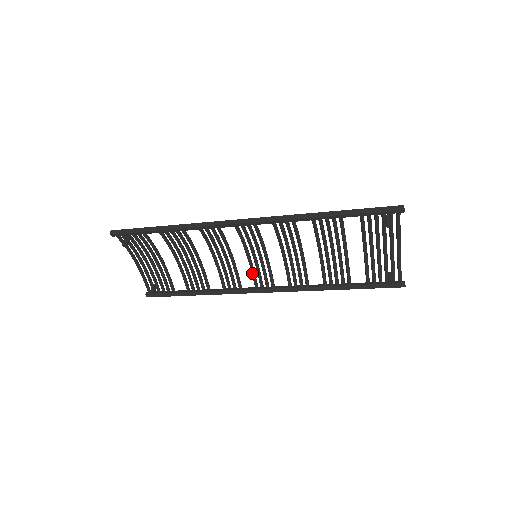
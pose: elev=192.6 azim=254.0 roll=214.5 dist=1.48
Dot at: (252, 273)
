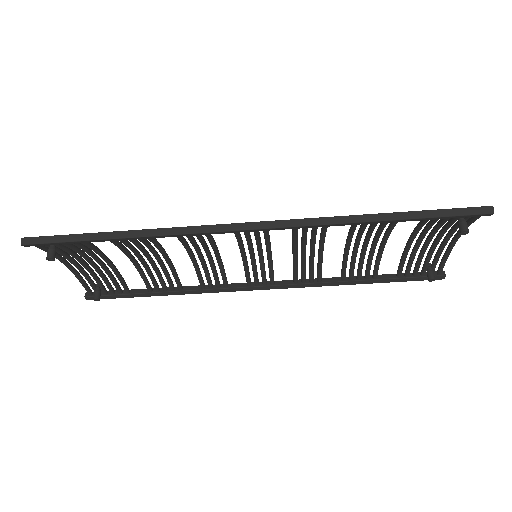
Dot at: (245, 271)
